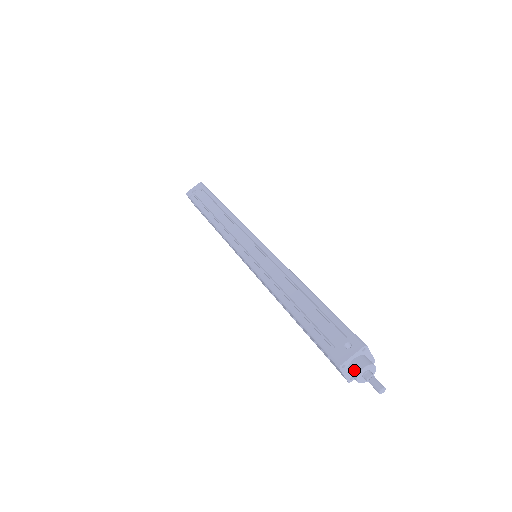
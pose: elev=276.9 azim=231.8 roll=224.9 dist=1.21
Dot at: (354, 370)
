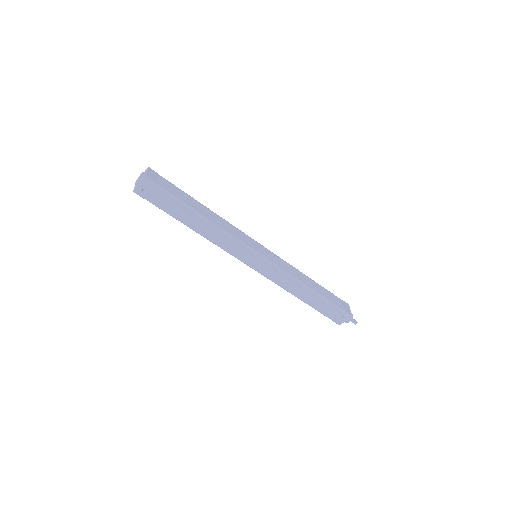
Dot at: (345, 322)
